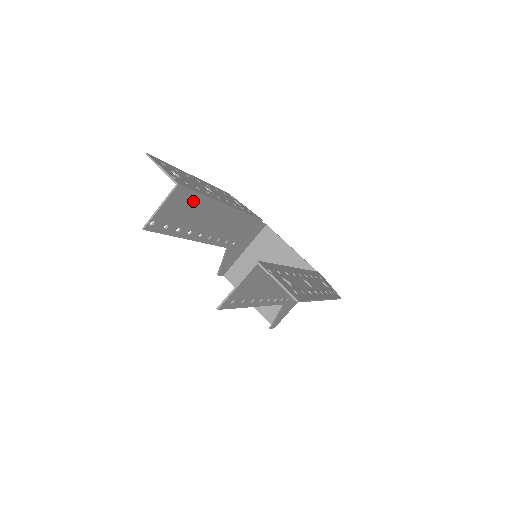
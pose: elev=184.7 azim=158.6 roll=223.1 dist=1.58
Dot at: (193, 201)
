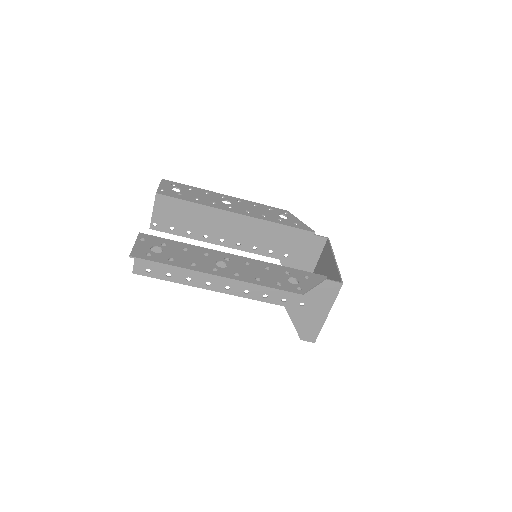
Dot at: (185, 207)
